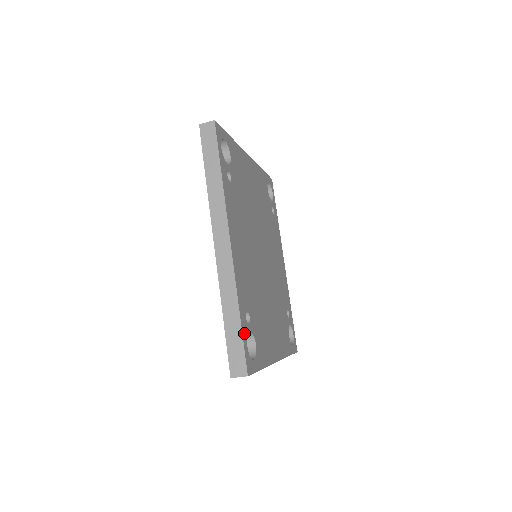
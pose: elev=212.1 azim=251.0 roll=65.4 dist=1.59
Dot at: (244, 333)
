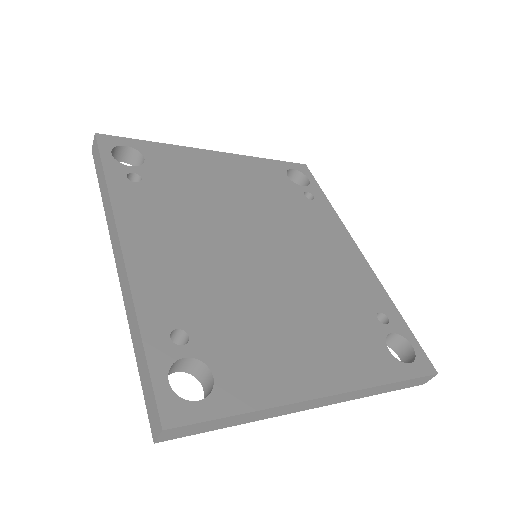
Dot at: (157, 361)
